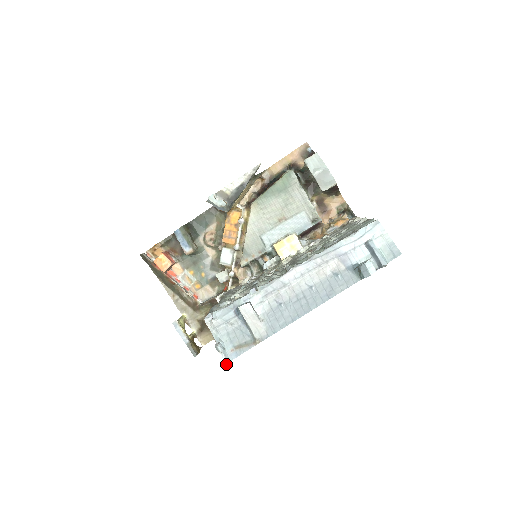
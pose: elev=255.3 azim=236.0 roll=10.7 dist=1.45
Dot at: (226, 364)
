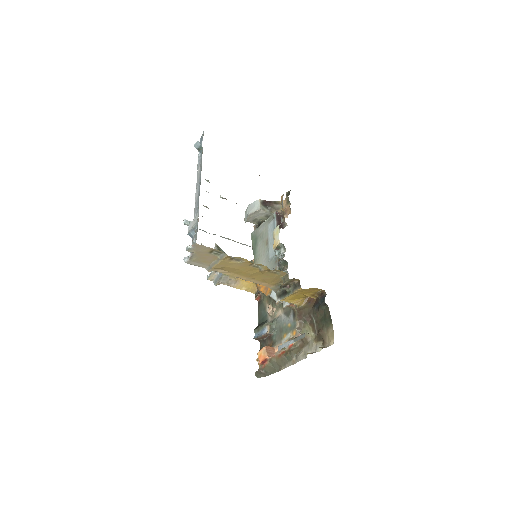
Dot at: (193, 242)
